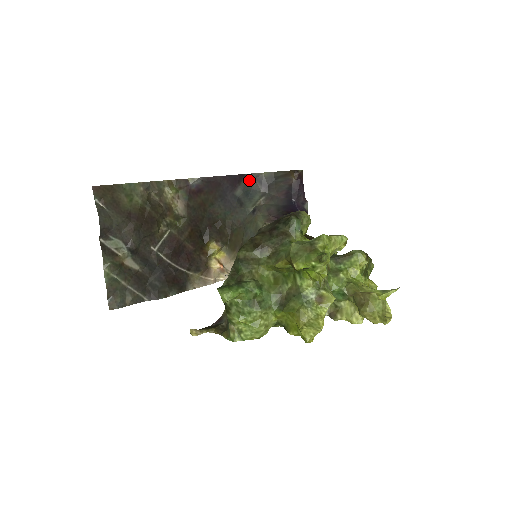
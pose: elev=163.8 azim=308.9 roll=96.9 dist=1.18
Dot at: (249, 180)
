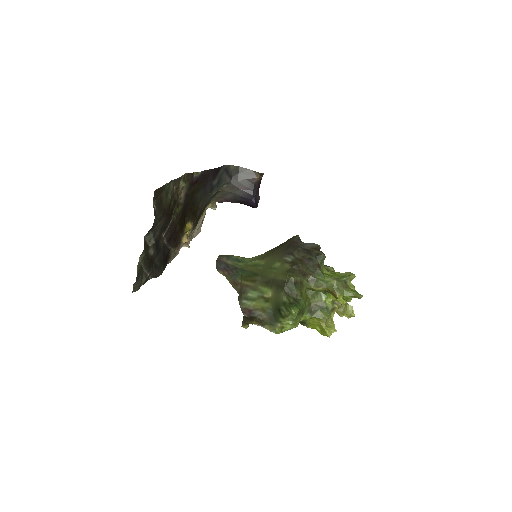
Dot at: (222, 171)
